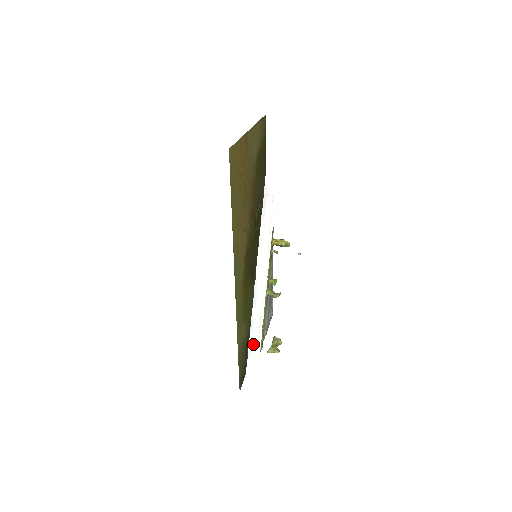
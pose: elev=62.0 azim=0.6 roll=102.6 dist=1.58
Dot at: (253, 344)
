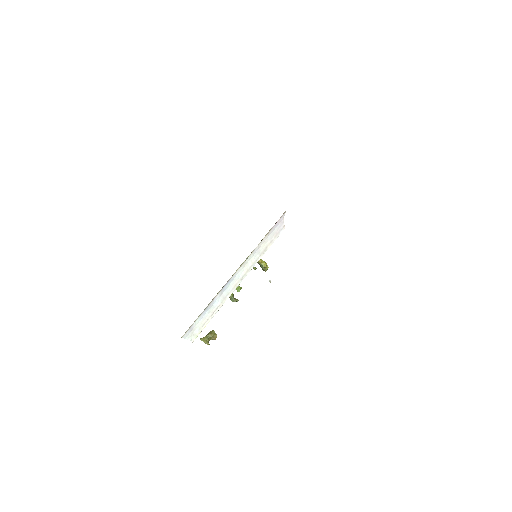
Dot at: (199, 323)
